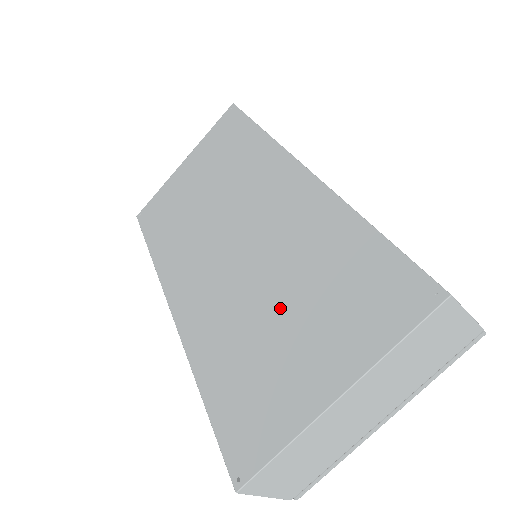
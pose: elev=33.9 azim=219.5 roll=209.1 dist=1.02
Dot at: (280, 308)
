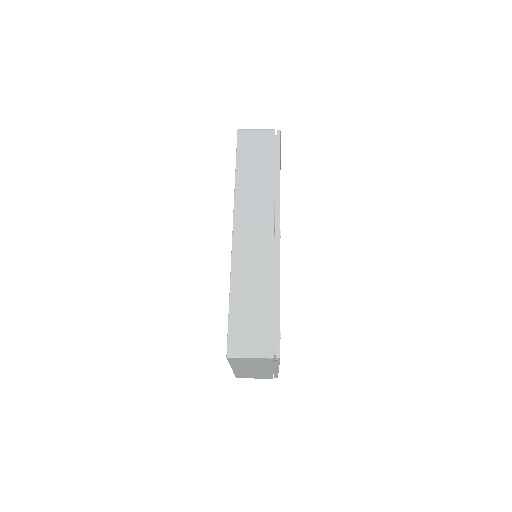
Dot at: occluded
